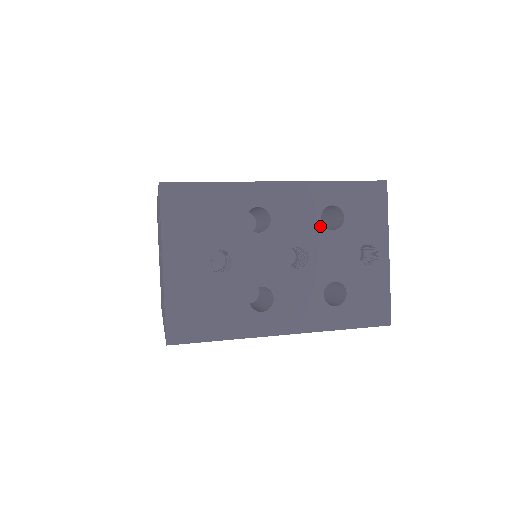
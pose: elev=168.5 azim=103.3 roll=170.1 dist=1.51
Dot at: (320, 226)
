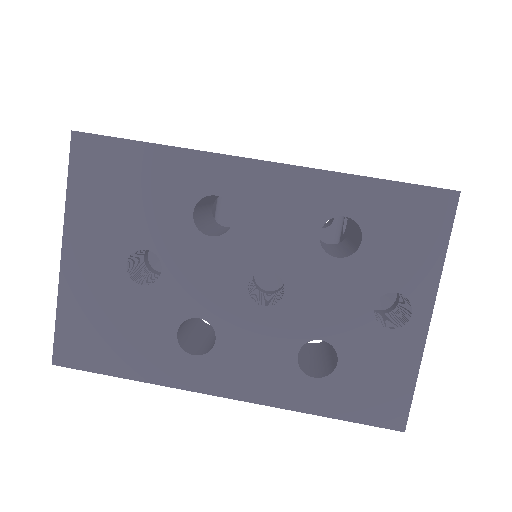
Dot at: (315, 246)
